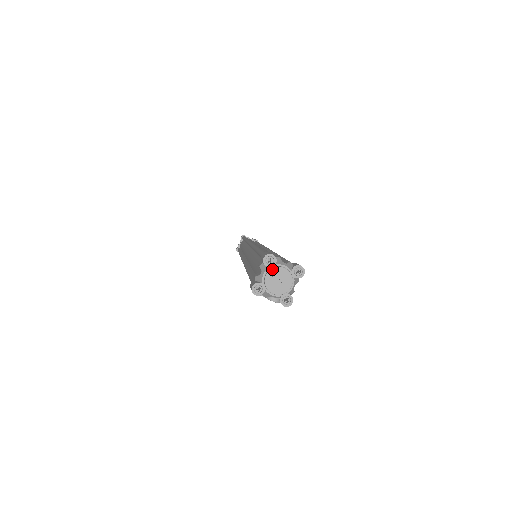
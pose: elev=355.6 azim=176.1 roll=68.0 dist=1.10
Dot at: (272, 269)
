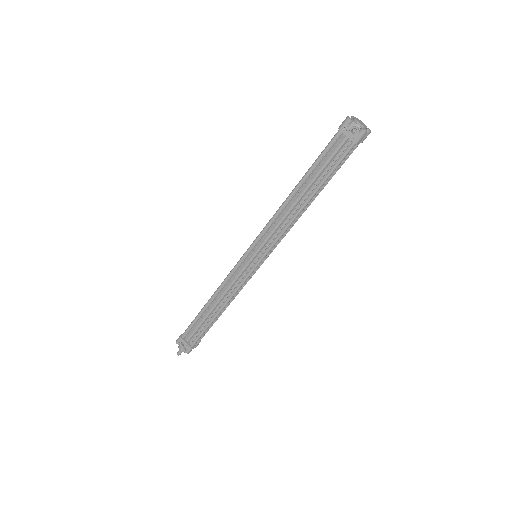
Dot at: (357, 118)
